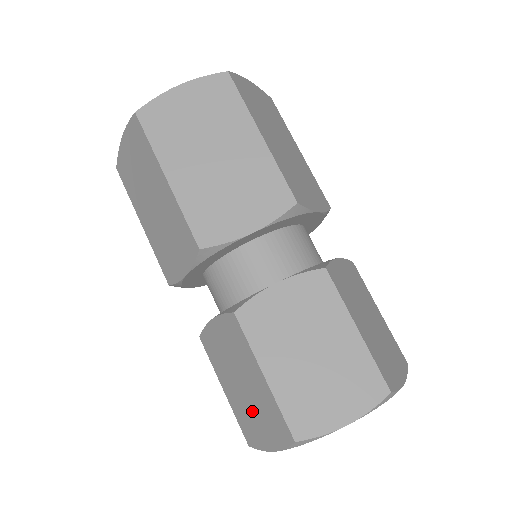
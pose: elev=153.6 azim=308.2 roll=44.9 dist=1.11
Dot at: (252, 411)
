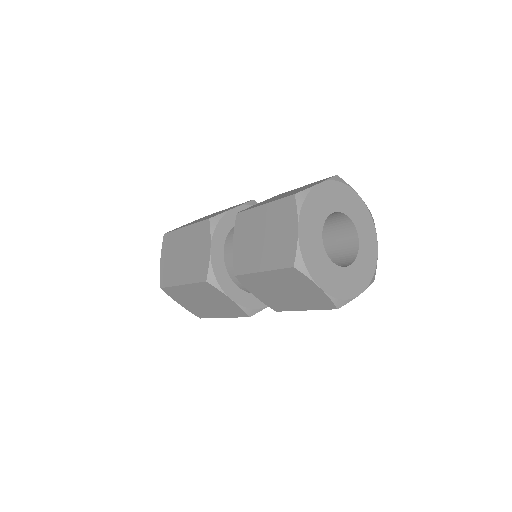
Dot at: (276, 237)
